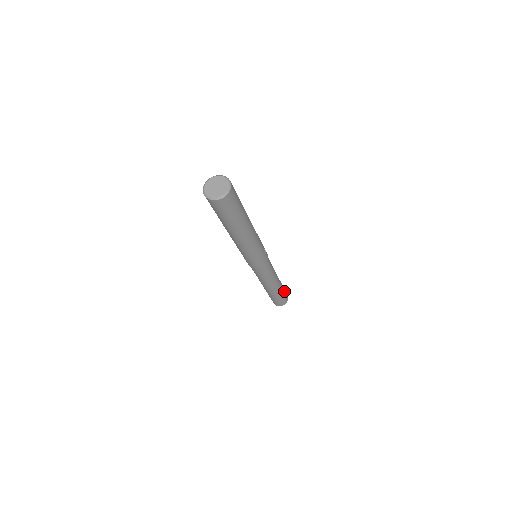
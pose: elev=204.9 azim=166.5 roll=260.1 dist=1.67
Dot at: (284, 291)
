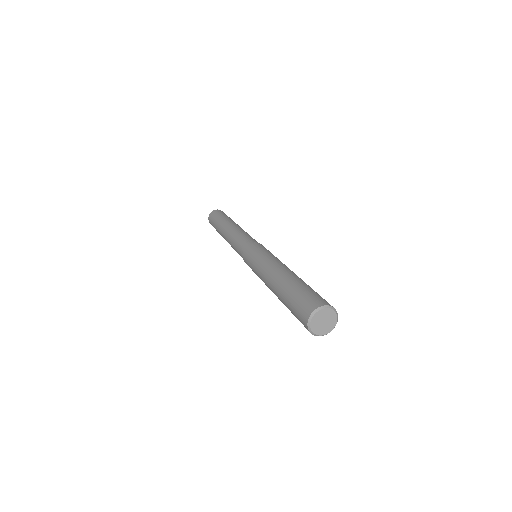
Dot at: occluded
